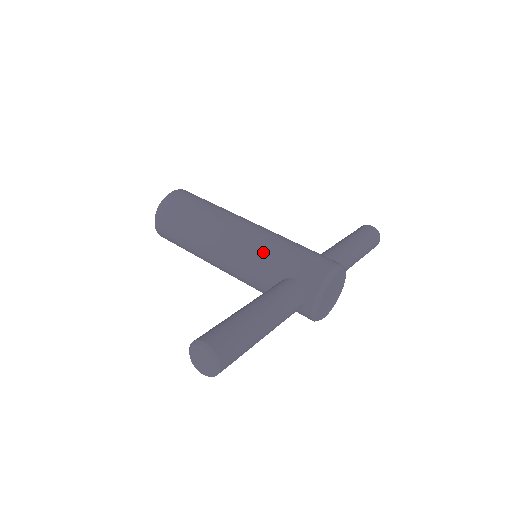
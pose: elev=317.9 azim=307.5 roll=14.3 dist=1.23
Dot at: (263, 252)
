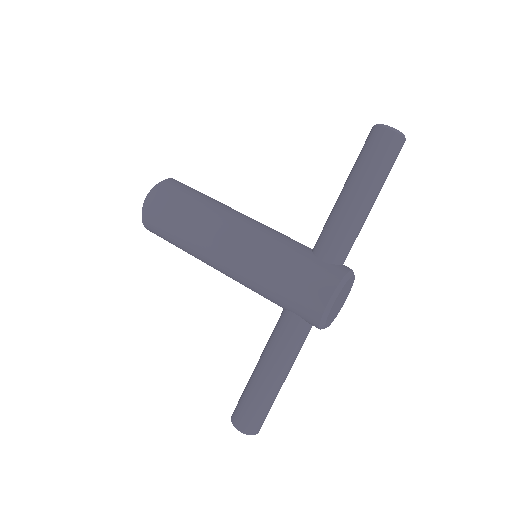
Dot at: (255, 286)
